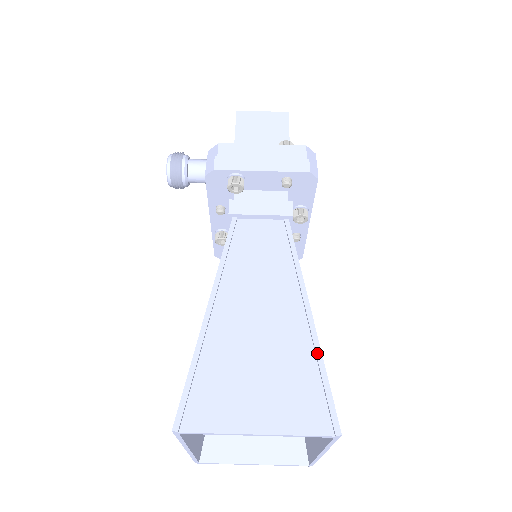
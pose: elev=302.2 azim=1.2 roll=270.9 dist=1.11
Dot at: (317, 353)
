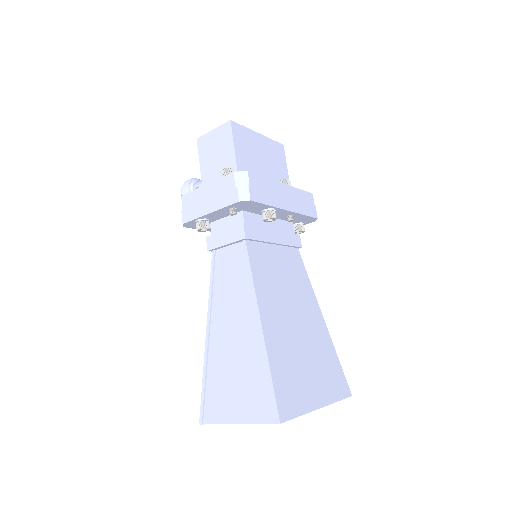
Dot at: (266, 363)
